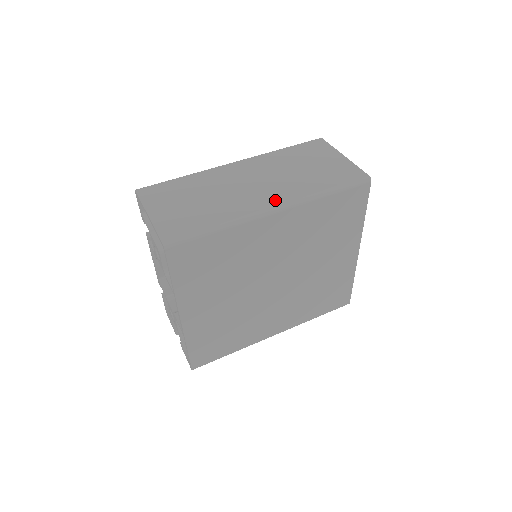
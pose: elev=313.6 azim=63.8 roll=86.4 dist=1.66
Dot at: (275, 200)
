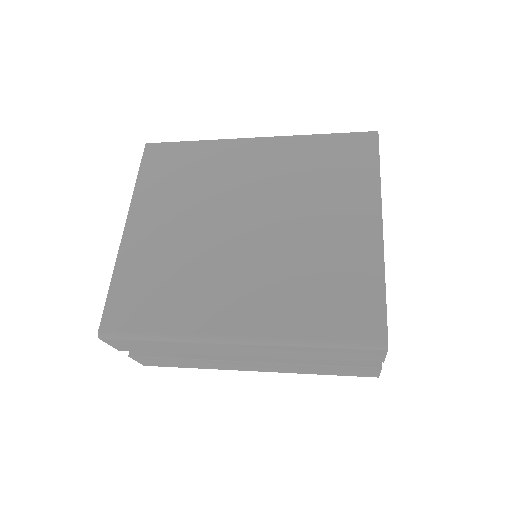
Dot at: occluded
